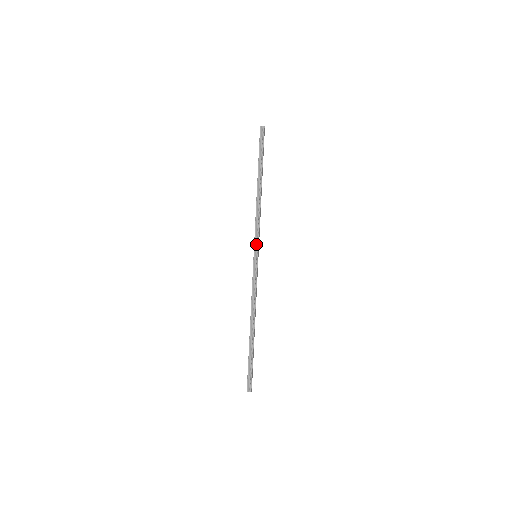
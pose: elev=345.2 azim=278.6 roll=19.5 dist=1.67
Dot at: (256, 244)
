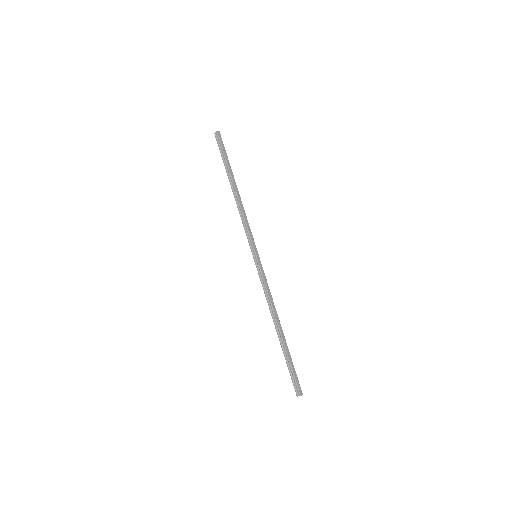
Dot at: (251, 245)
